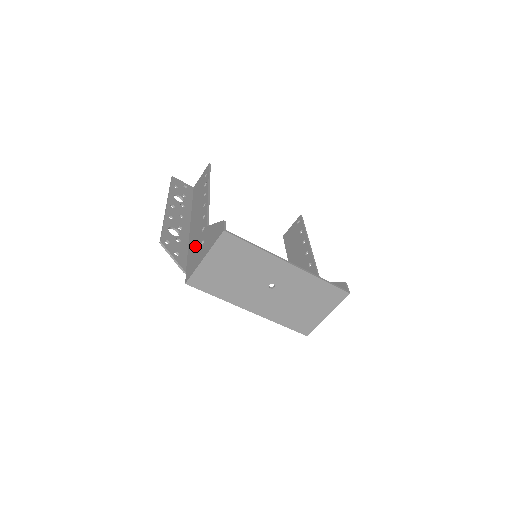
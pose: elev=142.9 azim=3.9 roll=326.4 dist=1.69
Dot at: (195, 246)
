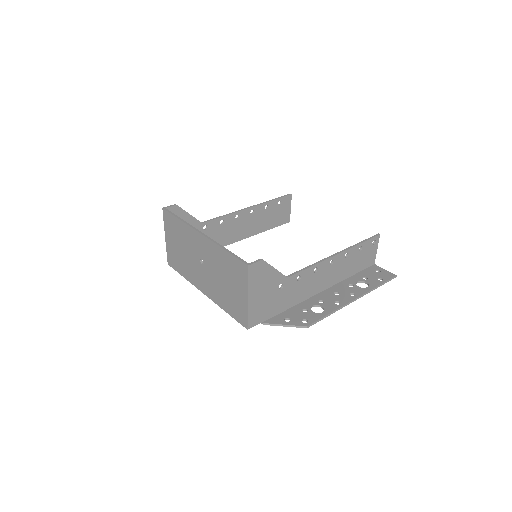
Dot at: occluded
